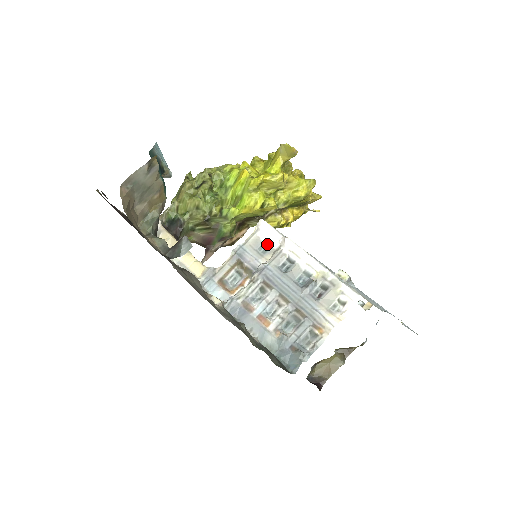
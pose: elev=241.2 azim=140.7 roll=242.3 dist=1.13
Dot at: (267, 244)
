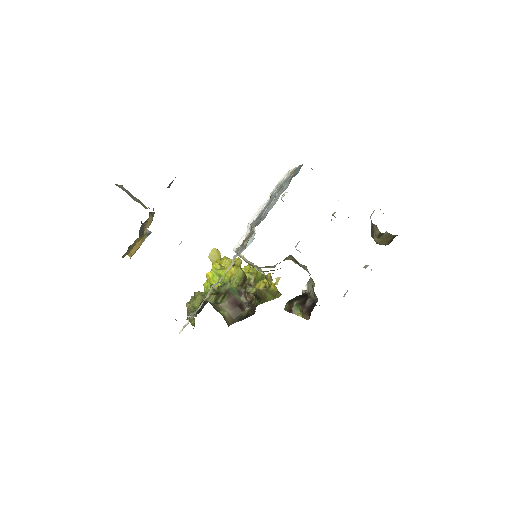
Dot at: occluded
